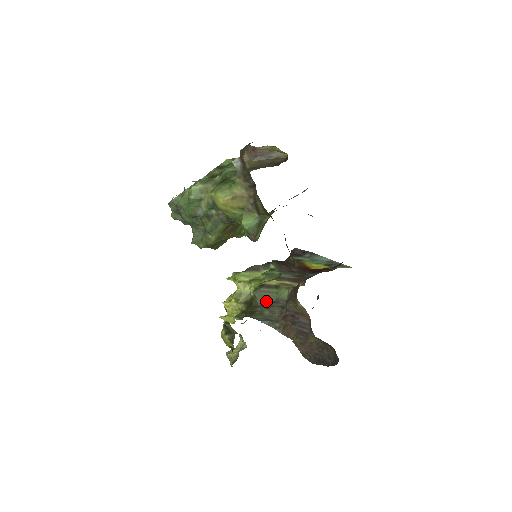
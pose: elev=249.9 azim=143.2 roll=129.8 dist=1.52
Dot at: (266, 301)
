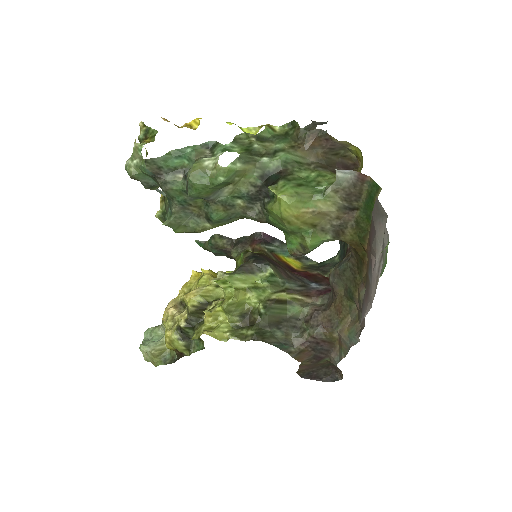
Dot at: (277, 320)
